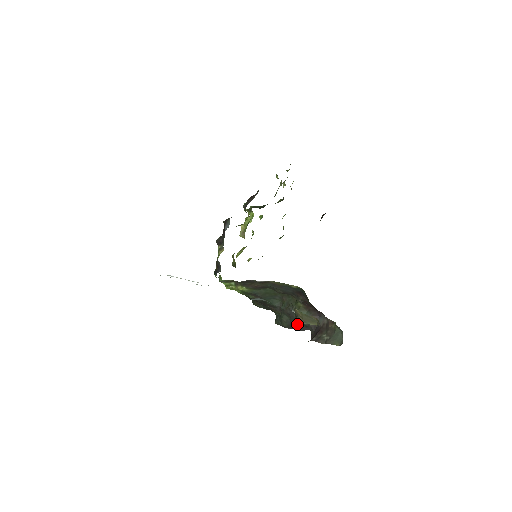
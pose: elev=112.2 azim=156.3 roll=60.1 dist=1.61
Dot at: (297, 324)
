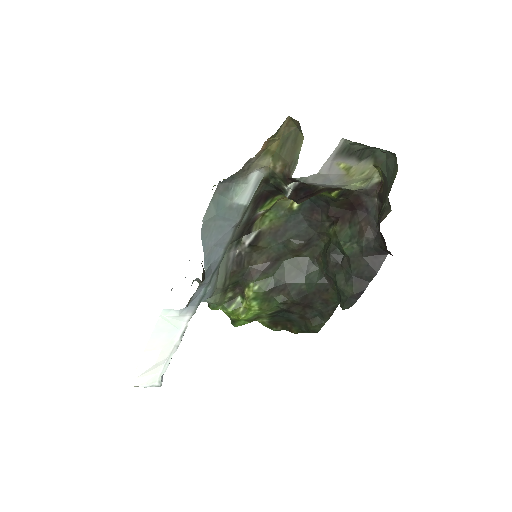
Dot at: (359, 265)
